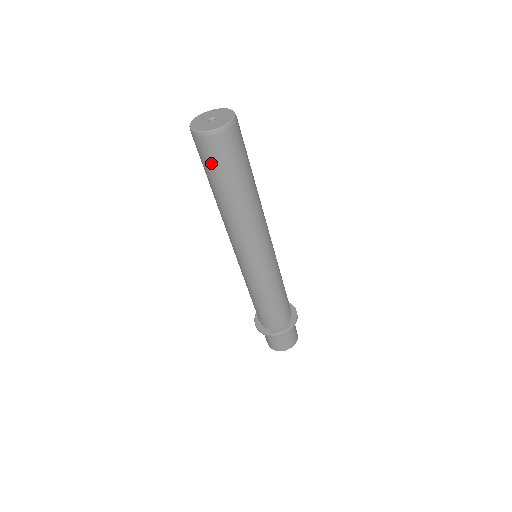
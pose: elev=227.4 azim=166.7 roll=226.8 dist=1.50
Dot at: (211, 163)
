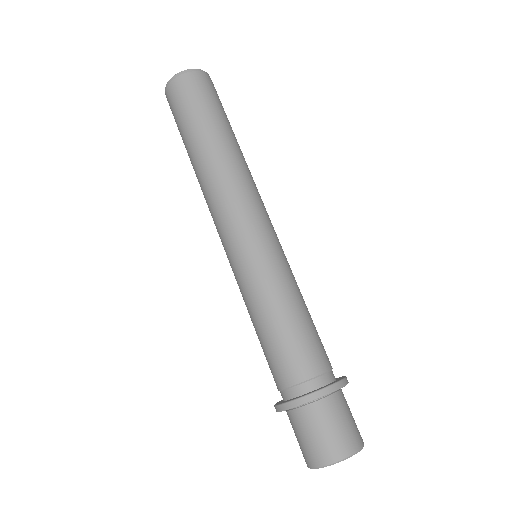
Dot at: (202, 98)
